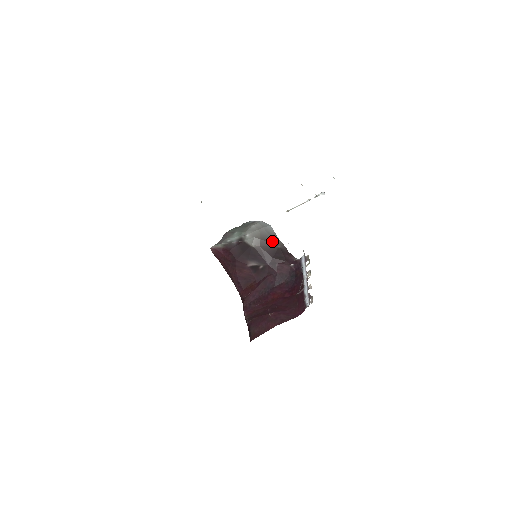
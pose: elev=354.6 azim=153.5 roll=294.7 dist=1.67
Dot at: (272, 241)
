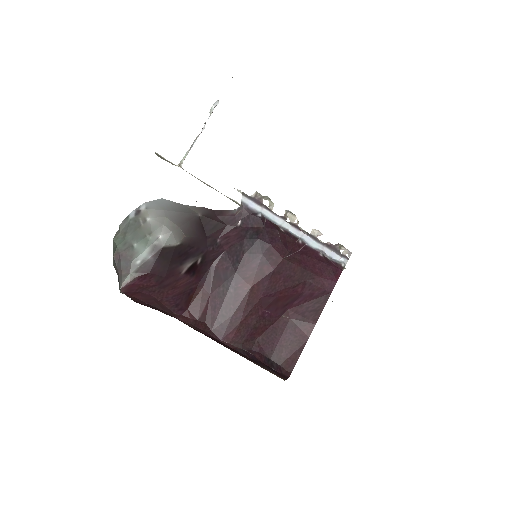
Dot at: (188, 216)
